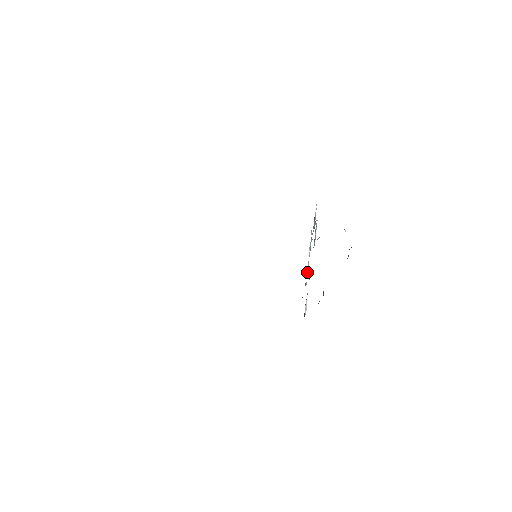
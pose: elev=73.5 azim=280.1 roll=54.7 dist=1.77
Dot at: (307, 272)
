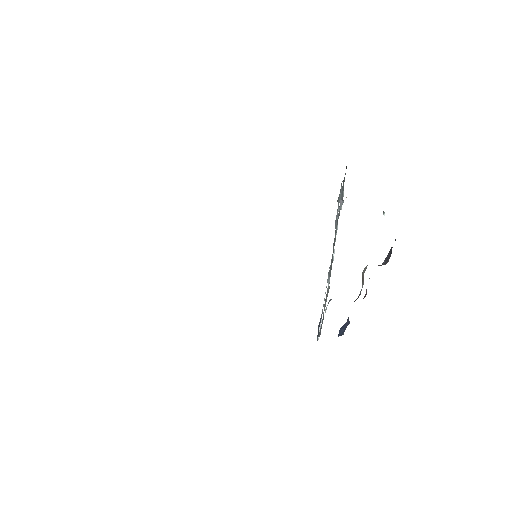
Dot at: (328, 286)
